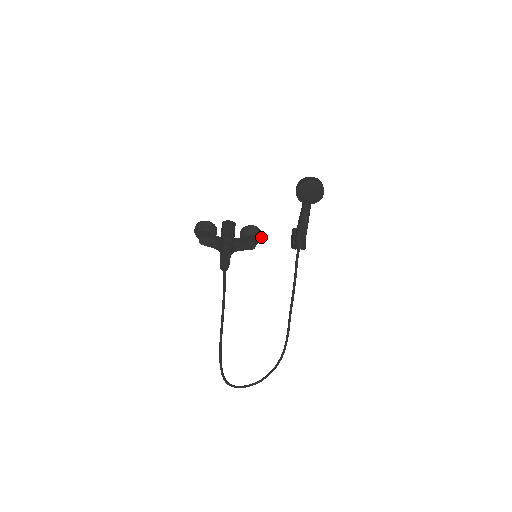
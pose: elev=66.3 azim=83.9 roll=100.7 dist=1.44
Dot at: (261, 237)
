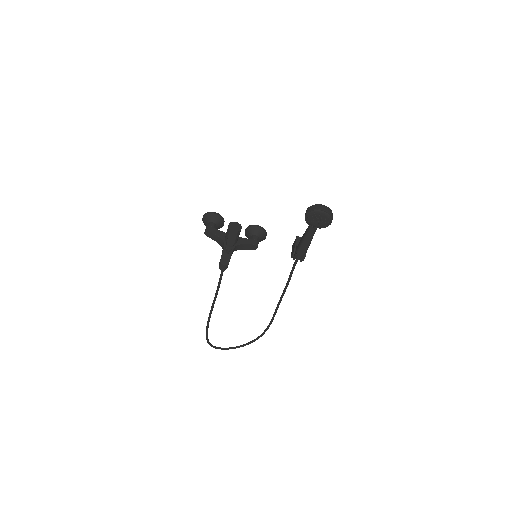
Dot at: (265, 237)
